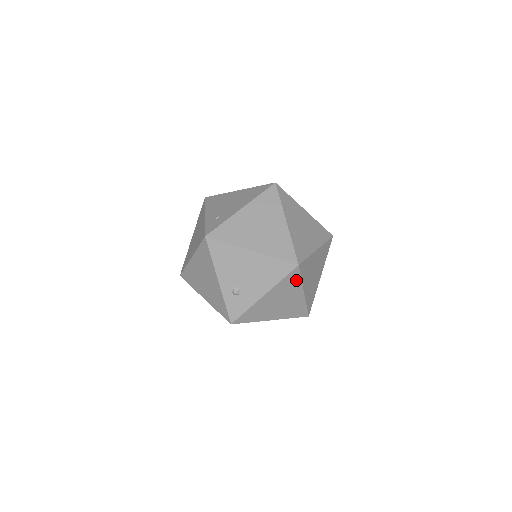
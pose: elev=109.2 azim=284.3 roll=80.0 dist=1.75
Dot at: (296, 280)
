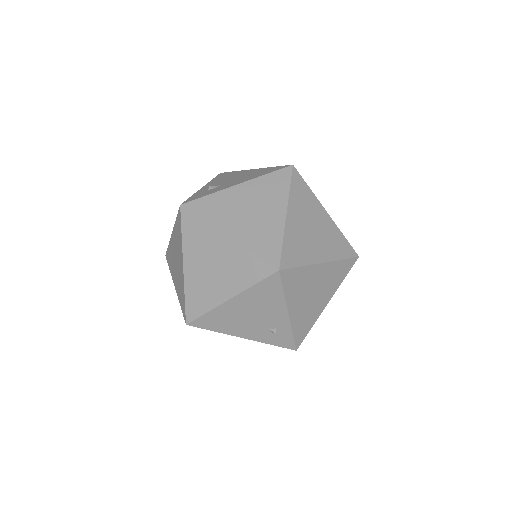
Dot at: (283, 186)
